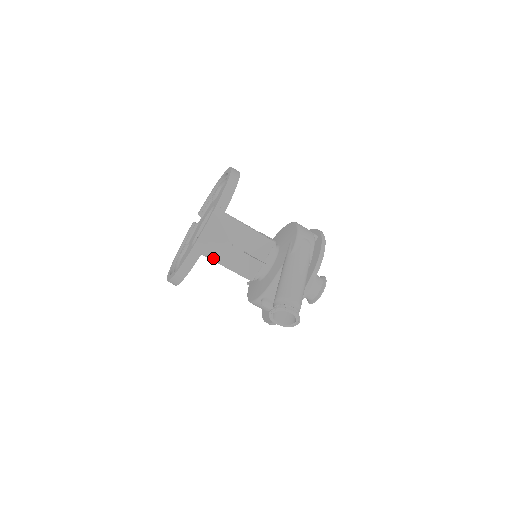
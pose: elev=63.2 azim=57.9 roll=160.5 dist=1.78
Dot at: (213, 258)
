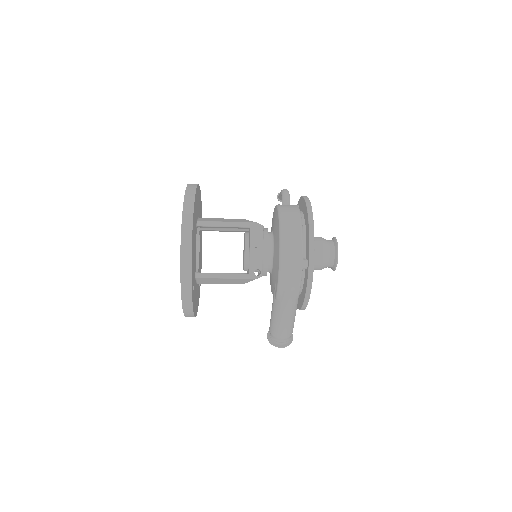
Dot at: occluded
